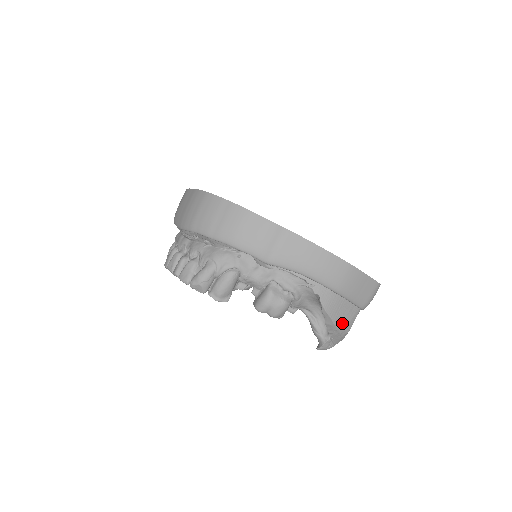
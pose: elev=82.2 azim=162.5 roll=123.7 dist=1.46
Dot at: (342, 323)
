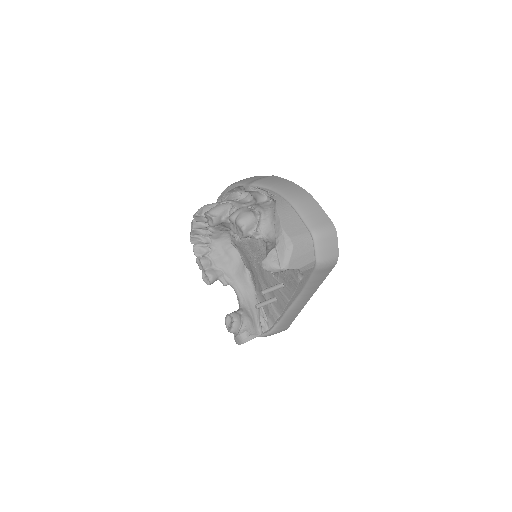
Dot at: (289, 230)
